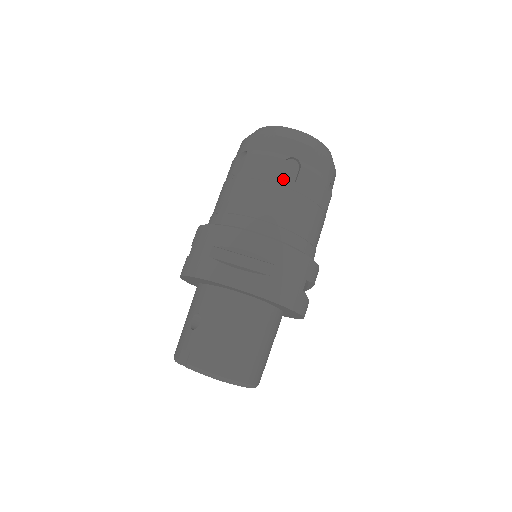
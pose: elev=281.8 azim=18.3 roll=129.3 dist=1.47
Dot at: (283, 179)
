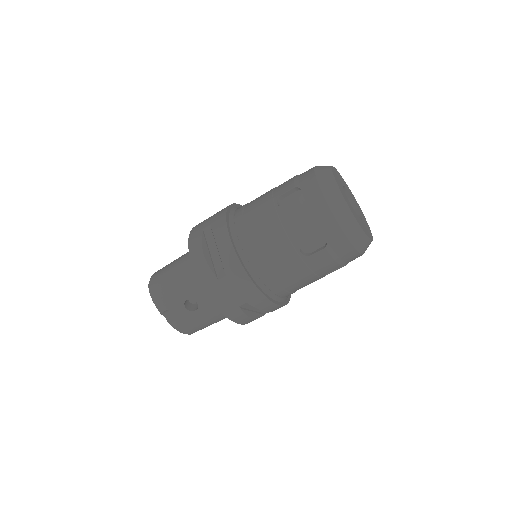
Dot at: occluded
